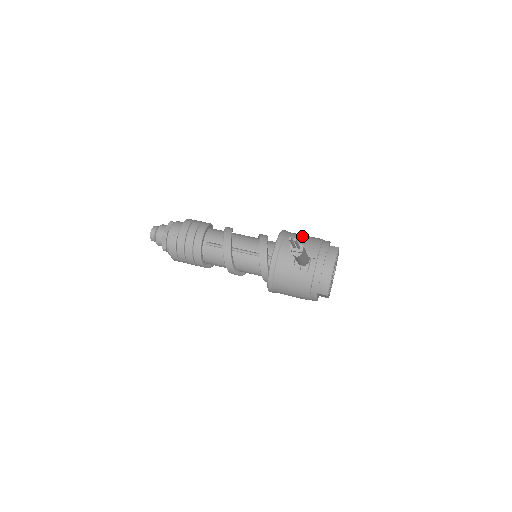
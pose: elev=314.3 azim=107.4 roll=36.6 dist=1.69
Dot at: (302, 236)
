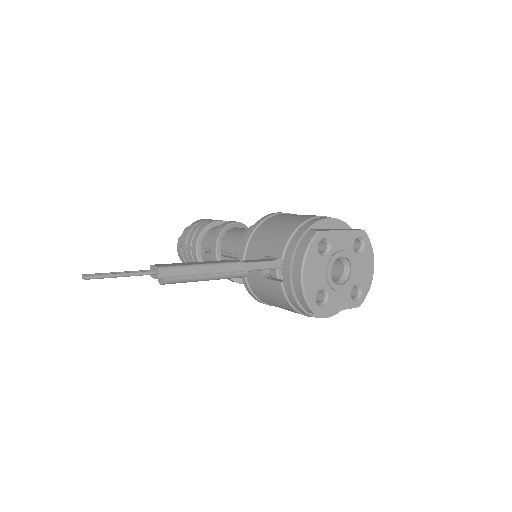
Dot at: (282, 220)
